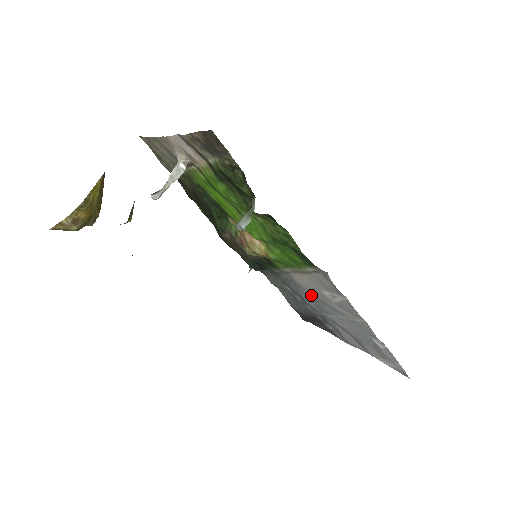
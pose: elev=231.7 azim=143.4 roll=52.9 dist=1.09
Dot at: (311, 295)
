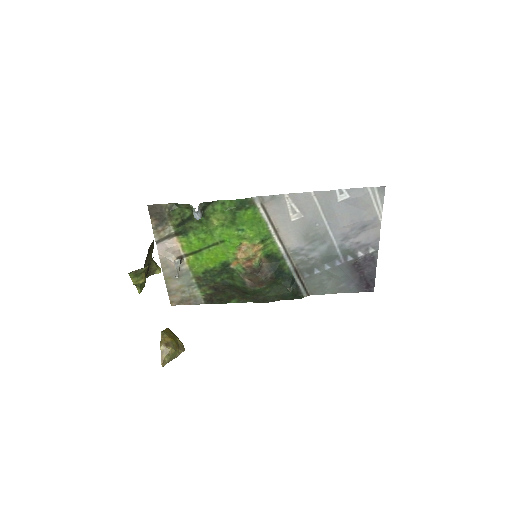
Dot at: (307, 240)
